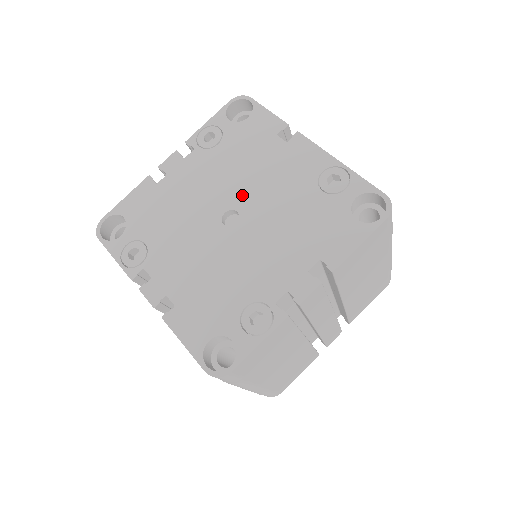
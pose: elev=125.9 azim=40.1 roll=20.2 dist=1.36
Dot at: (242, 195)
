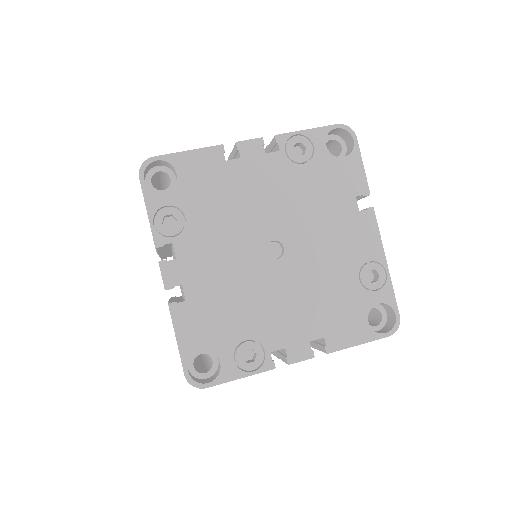
Dot at: (297, 234)
